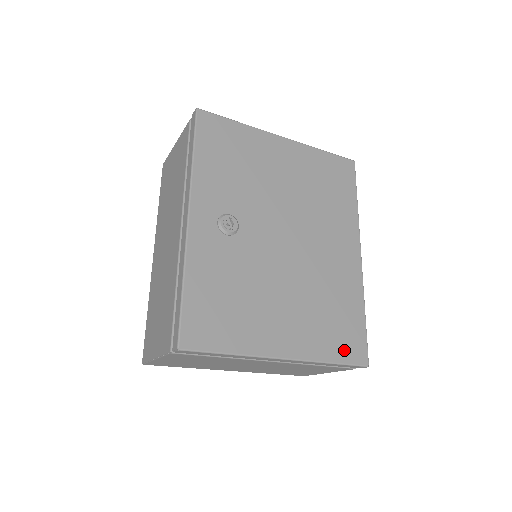
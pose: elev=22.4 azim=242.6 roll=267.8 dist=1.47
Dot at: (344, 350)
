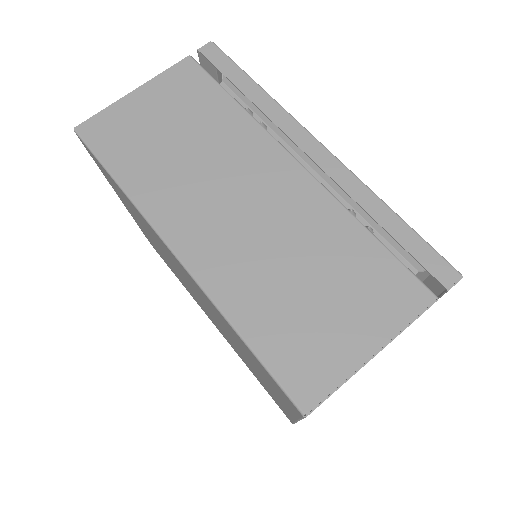
Dot at: occluded
